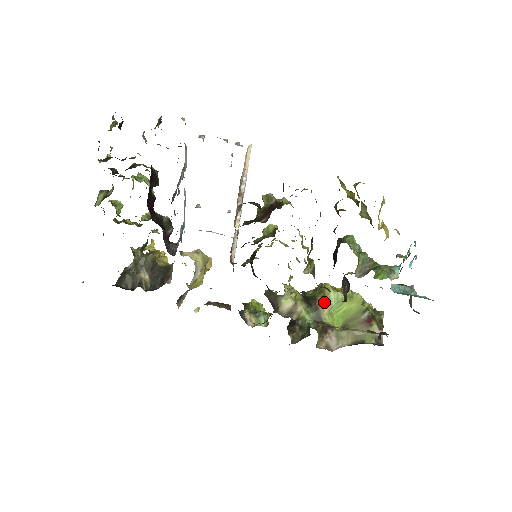
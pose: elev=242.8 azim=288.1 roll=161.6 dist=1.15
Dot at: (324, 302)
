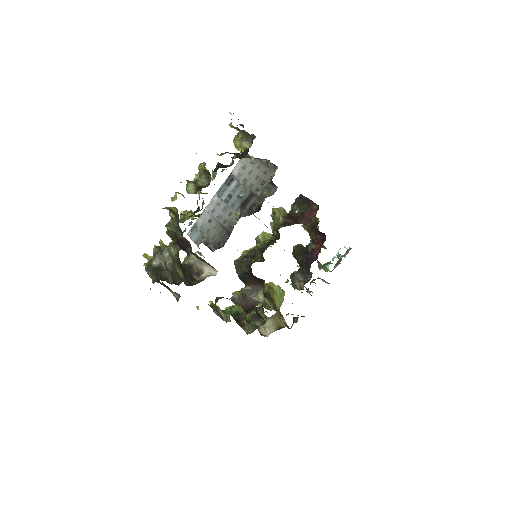
Dot at: (275, 295)
